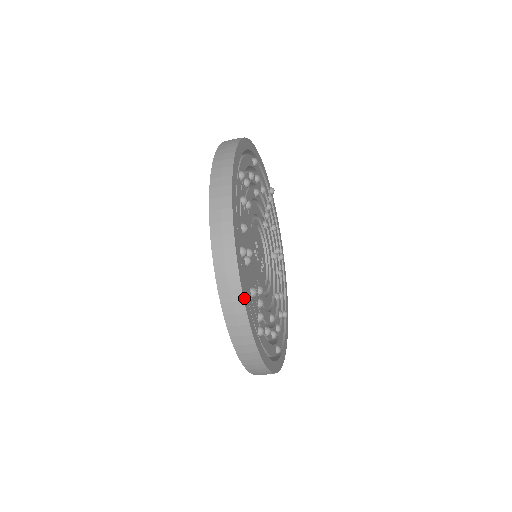
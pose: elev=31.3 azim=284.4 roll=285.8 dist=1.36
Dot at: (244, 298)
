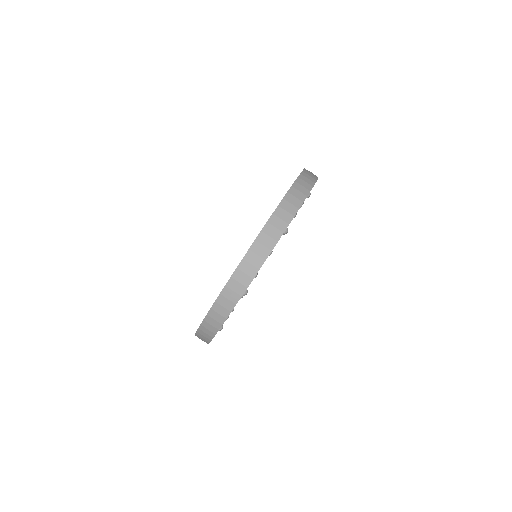
Dot at: occluded
